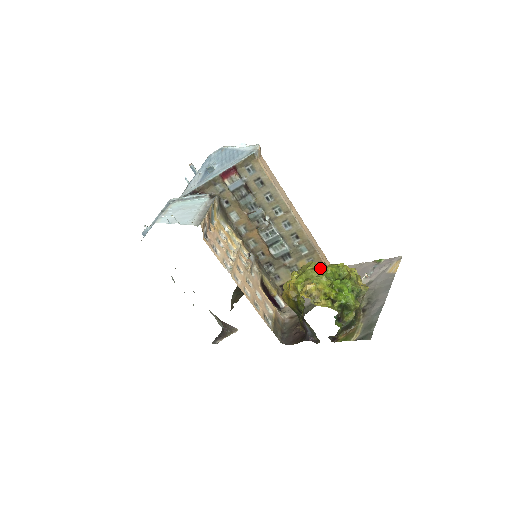
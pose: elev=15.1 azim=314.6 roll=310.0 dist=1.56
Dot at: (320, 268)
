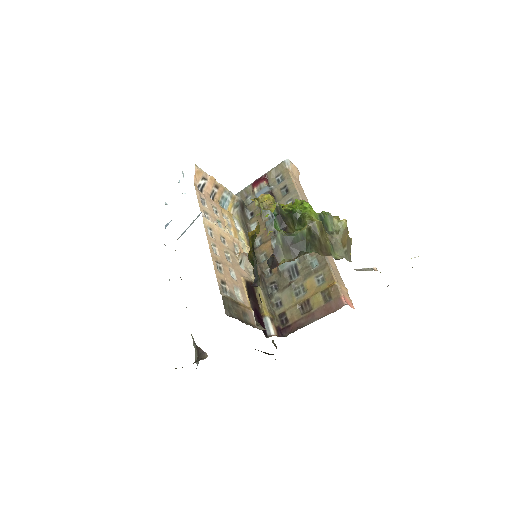
Dot at: occluded
